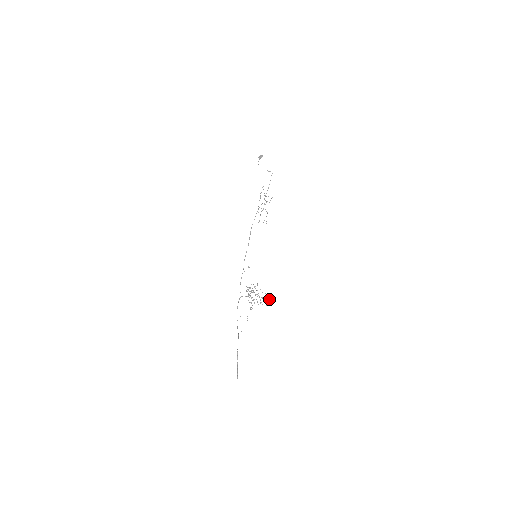
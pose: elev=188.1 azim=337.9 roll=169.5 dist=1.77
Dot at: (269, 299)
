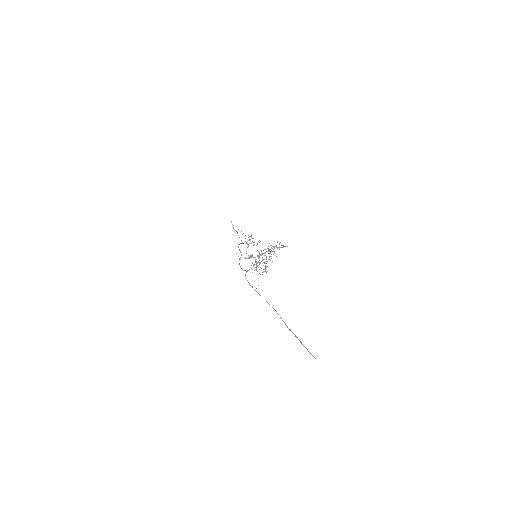
Dot at: occluded
